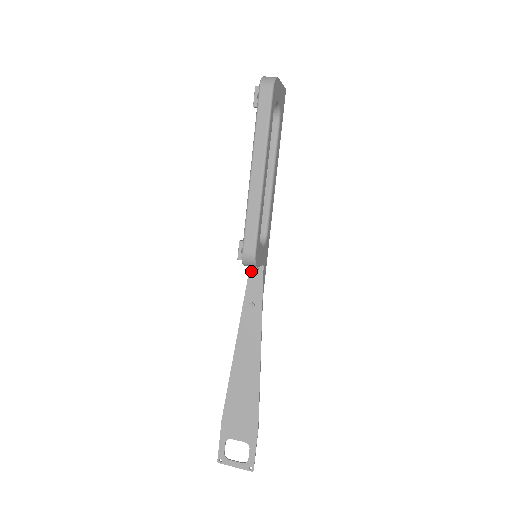
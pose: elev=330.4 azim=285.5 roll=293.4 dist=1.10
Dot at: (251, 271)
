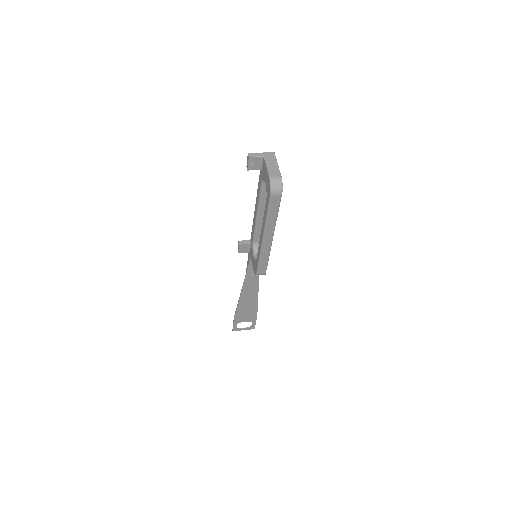
Dot at: (251, 261)
